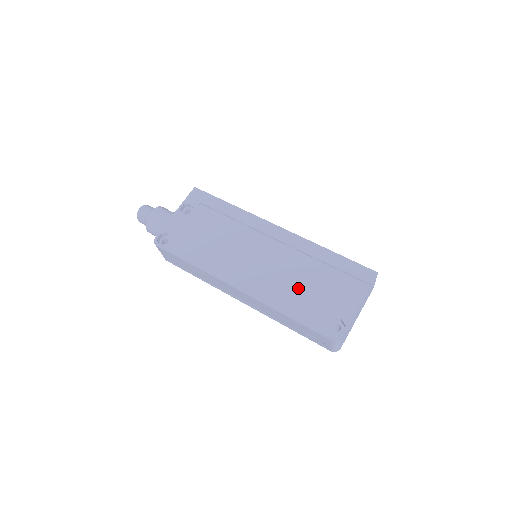
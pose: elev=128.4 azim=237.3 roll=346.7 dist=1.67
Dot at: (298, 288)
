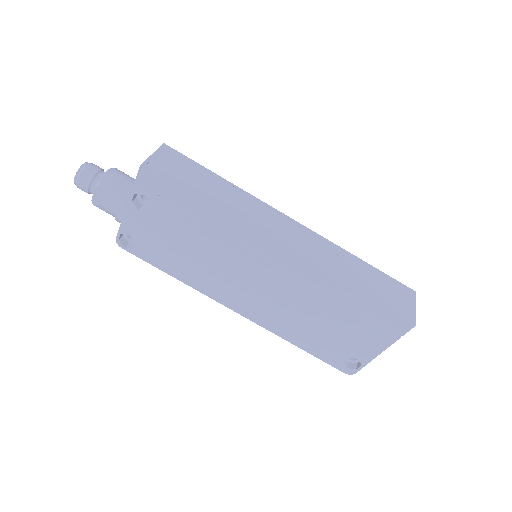
Dot at: (309, 324)
